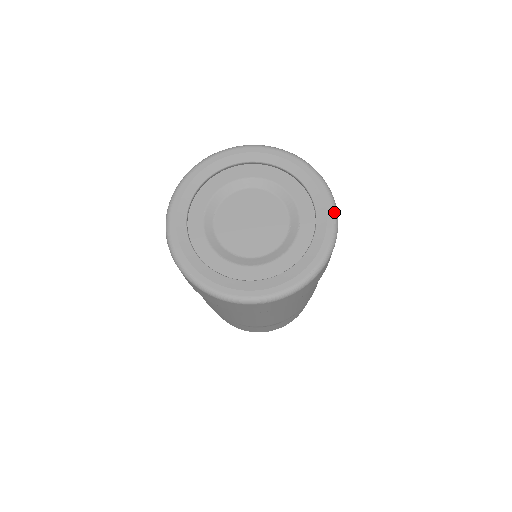
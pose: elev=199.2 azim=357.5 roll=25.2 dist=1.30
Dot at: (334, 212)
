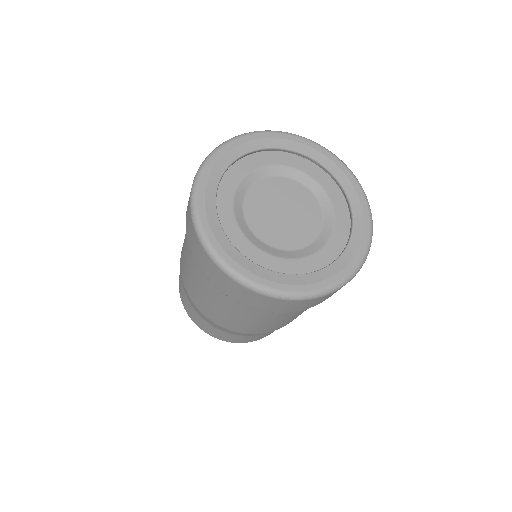
Dot at: (354, 176)
